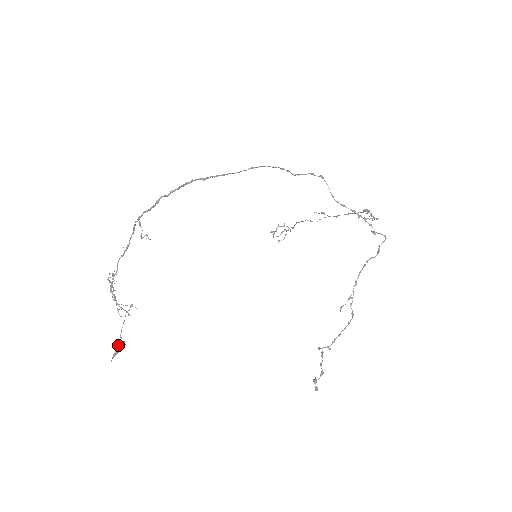
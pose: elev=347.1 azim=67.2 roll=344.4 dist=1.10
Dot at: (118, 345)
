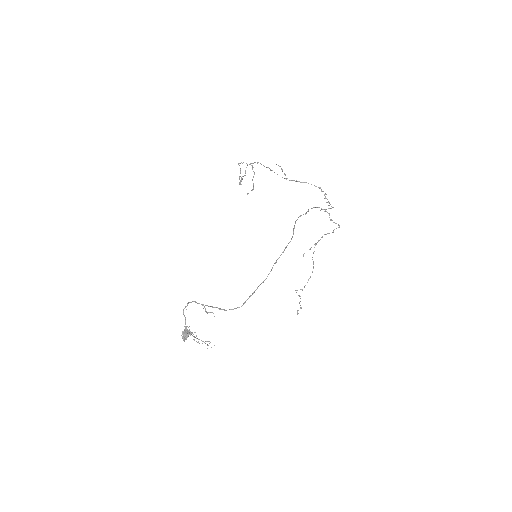
Dot at: (185, 336)
